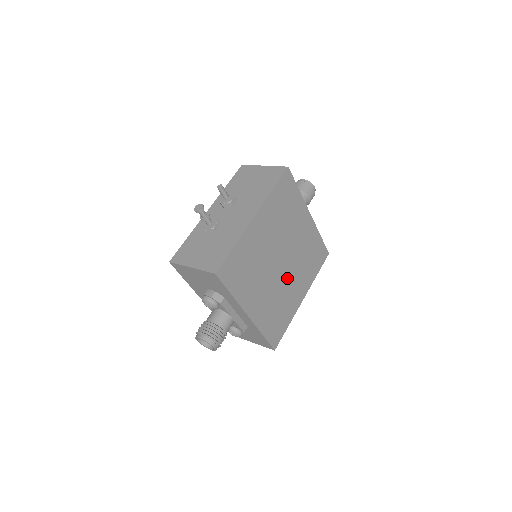
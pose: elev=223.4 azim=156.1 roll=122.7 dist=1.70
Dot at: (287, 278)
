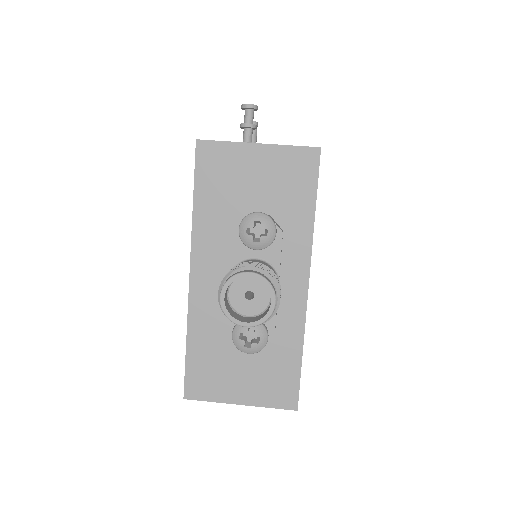
Dot at: occluded
